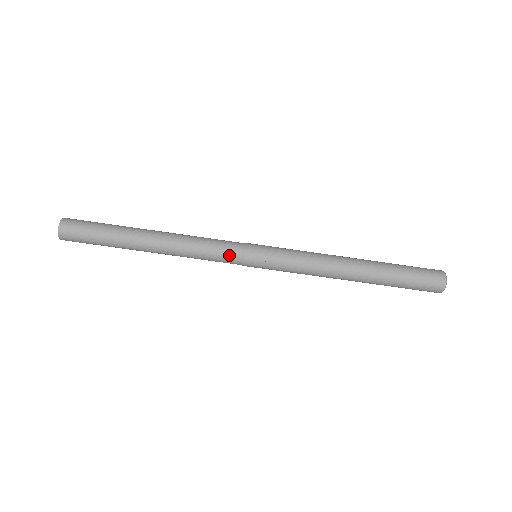
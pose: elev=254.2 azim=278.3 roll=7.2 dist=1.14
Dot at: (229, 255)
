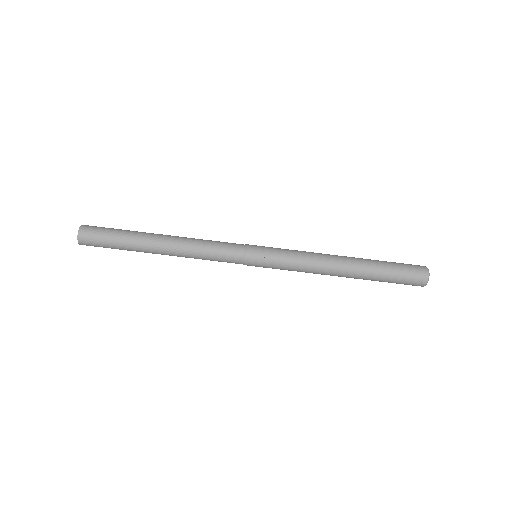
Dot at: (232, 255)
